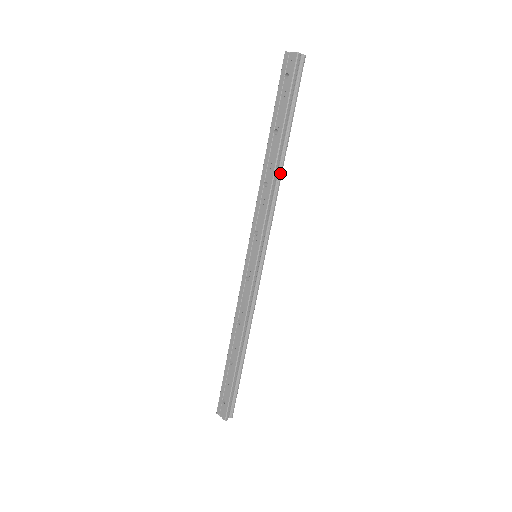
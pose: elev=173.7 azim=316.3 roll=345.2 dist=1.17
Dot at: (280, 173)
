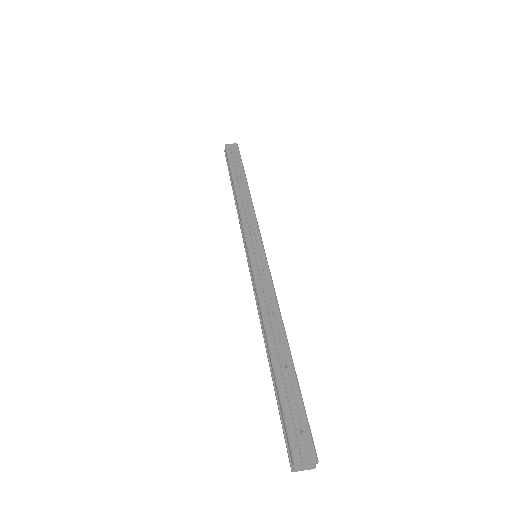
Dot at: occluded
